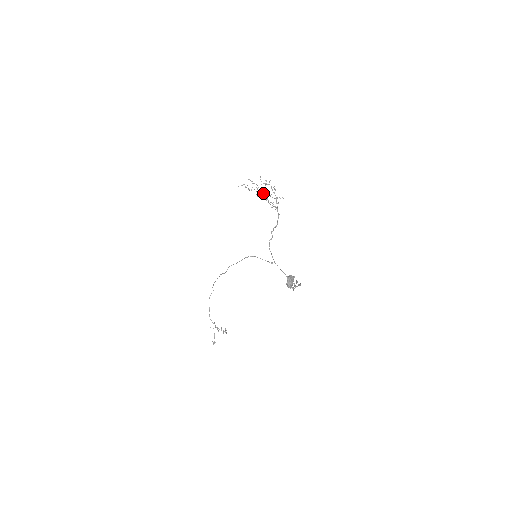
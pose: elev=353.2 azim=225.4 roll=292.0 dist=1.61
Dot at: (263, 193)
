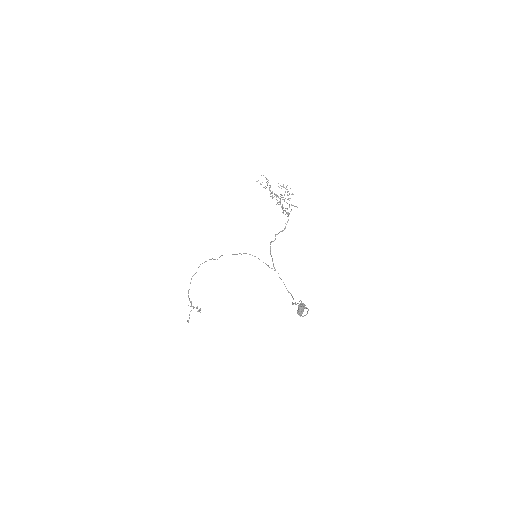
Dot at: occluded
